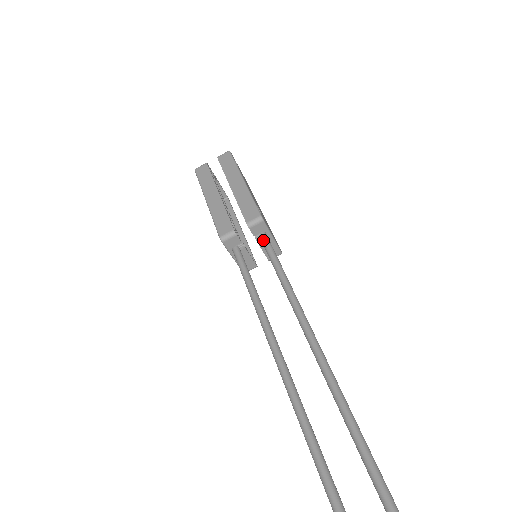
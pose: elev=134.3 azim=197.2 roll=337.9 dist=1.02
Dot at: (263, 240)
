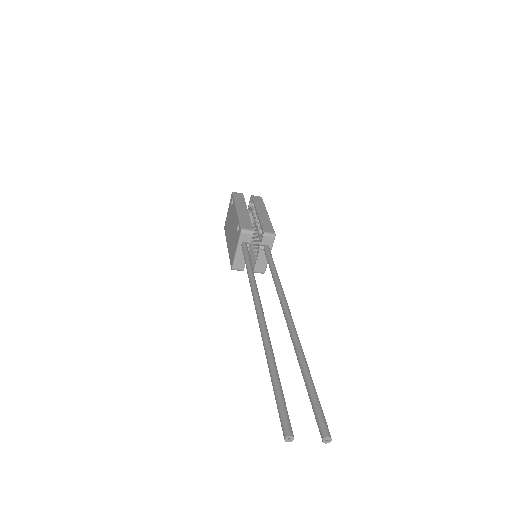
Dot at: (267, 249)
